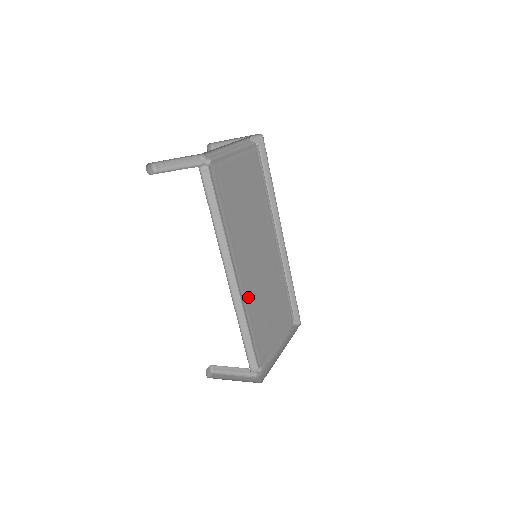
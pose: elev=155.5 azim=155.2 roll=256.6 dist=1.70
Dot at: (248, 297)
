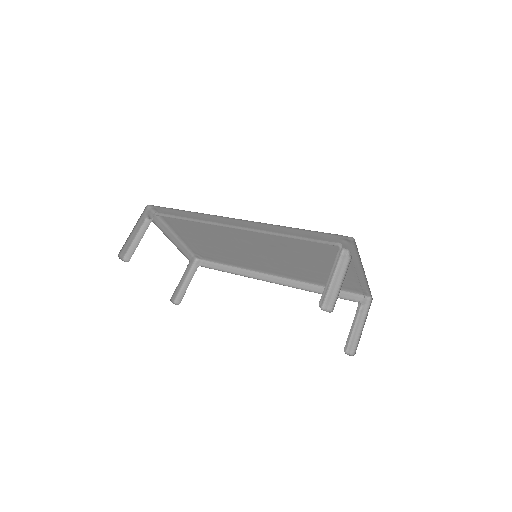
Dot at: occluded
